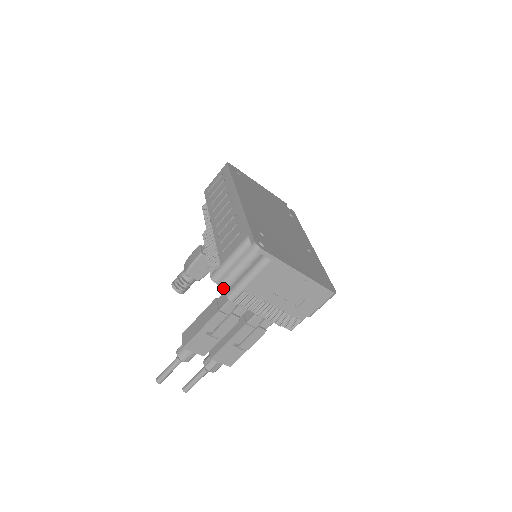
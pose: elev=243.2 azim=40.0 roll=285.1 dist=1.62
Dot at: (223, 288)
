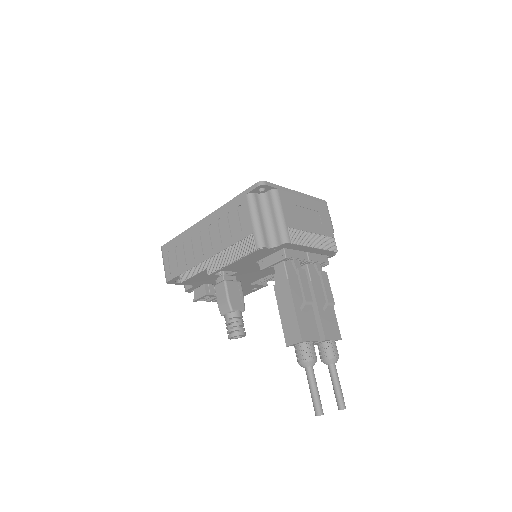
Dot at: (273, 247)
